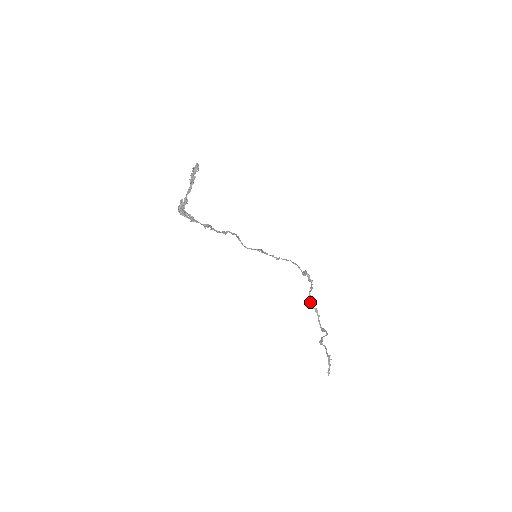
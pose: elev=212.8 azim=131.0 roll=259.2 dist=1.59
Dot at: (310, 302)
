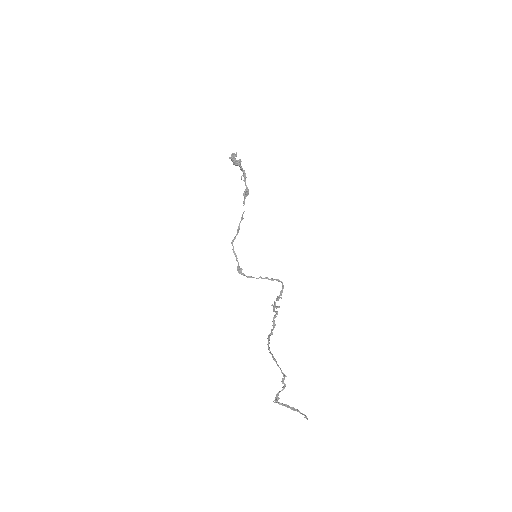
Dot at: (268, 346)
